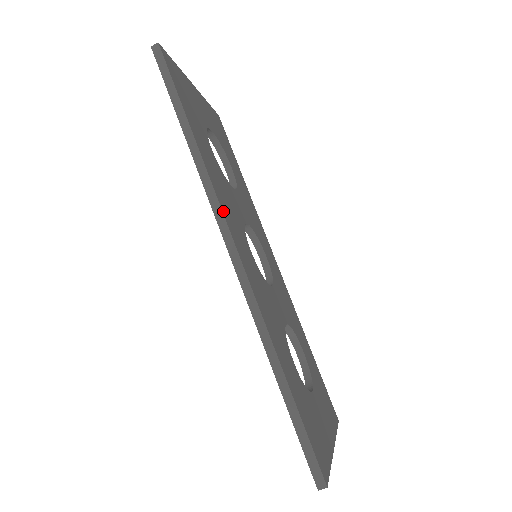
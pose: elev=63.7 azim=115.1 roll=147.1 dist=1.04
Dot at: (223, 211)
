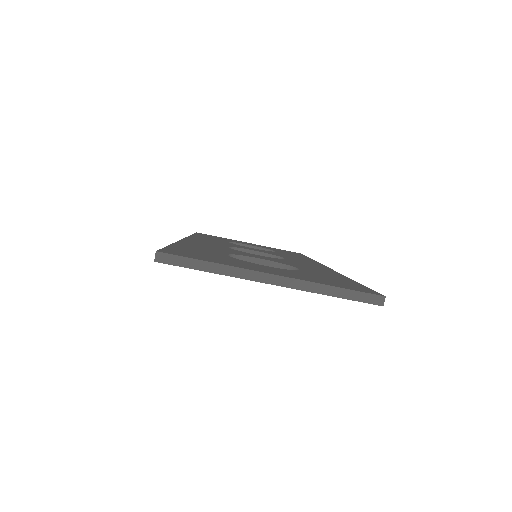
Dot at: occluded
